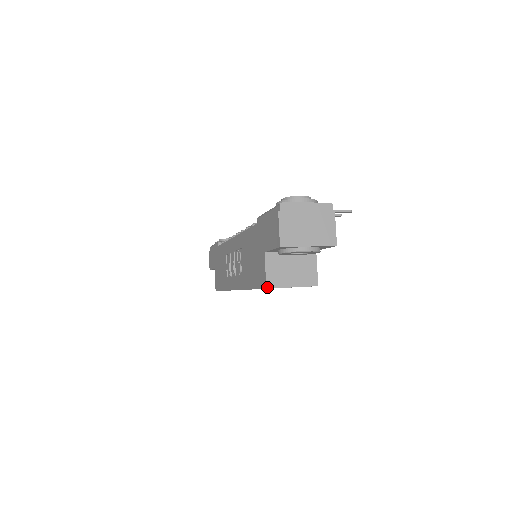
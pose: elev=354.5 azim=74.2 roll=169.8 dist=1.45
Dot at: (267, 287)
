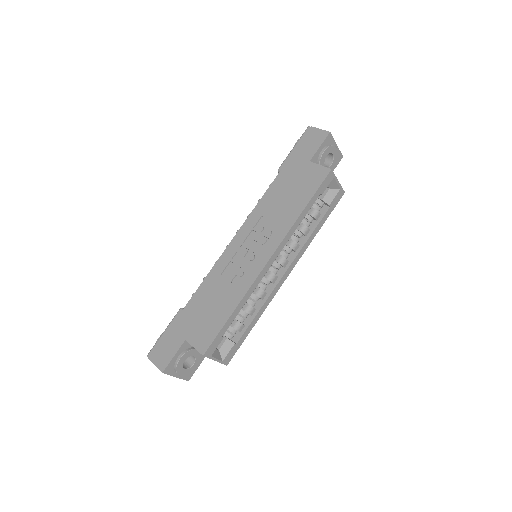
Dot at: (331, 169)
